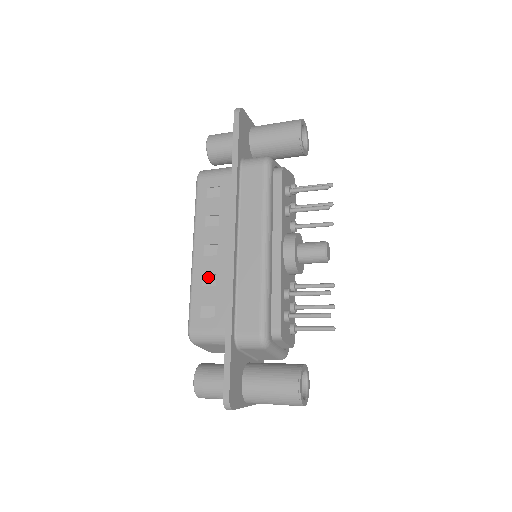
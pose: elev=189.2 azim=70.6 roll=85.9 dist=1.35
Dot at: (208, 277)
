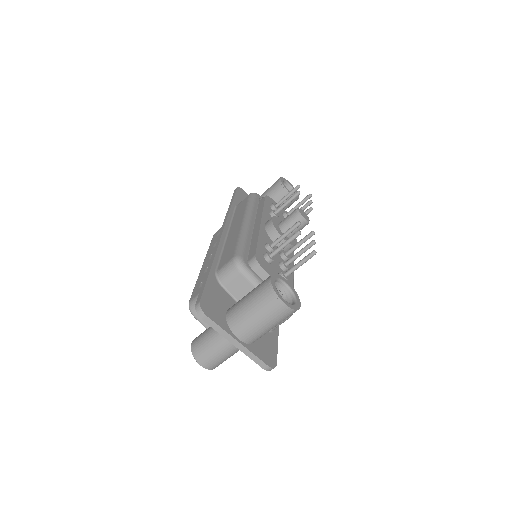
Dot at: occluded
